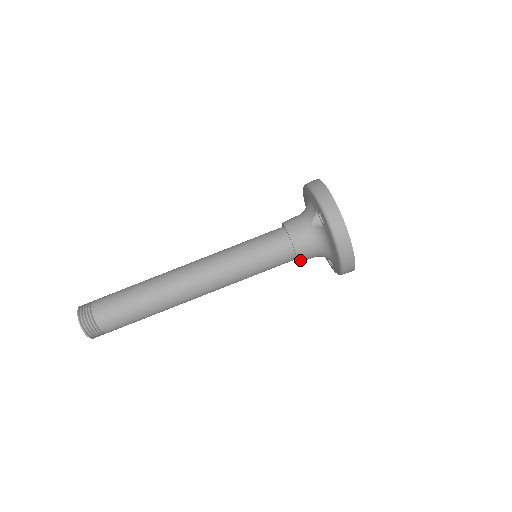
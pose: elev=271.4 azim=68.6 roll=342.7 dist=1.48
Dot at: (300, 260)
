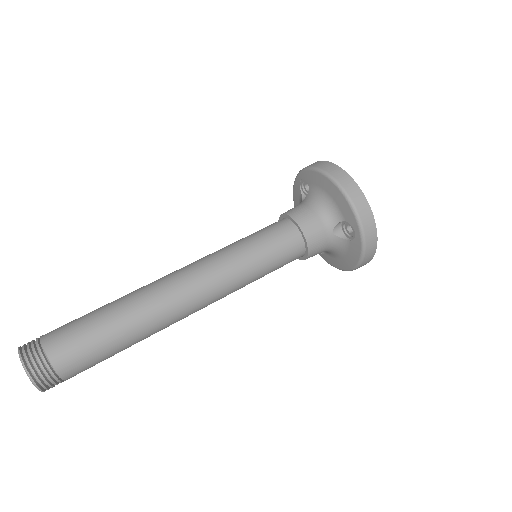
Dot at: (303, 229)
